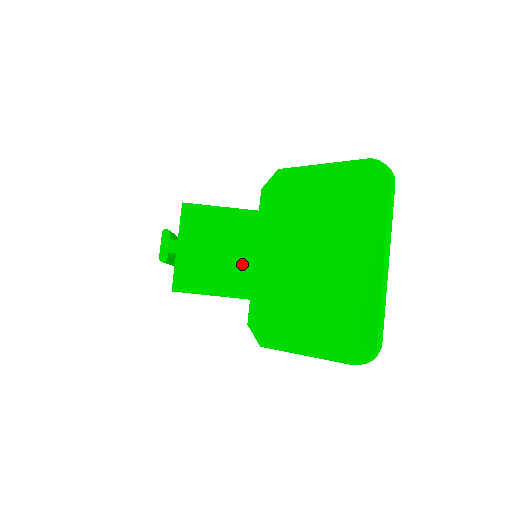
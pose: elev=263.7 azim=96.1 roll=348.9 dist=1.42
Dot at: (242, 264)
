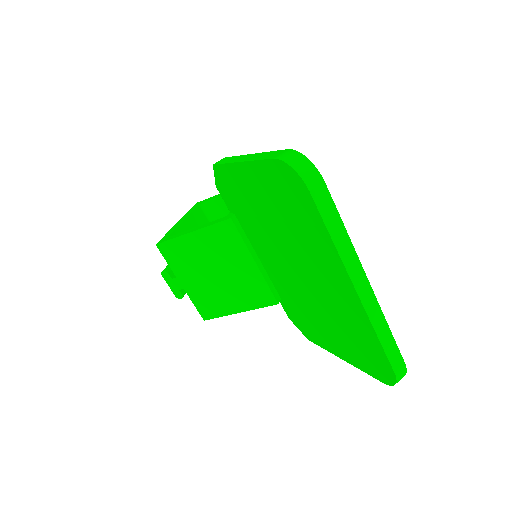
Dot at: (244, 278)
